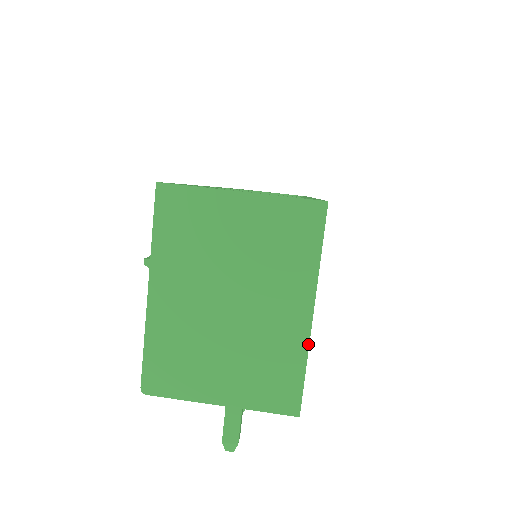
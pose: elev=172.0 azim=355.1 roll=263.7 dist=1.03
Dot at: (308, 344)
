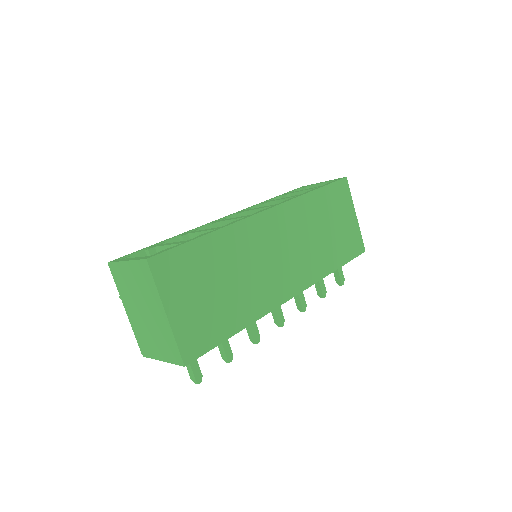
Dot at: (171, 330)
